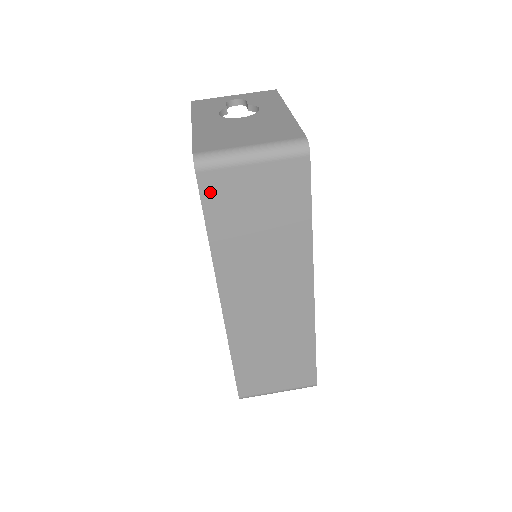
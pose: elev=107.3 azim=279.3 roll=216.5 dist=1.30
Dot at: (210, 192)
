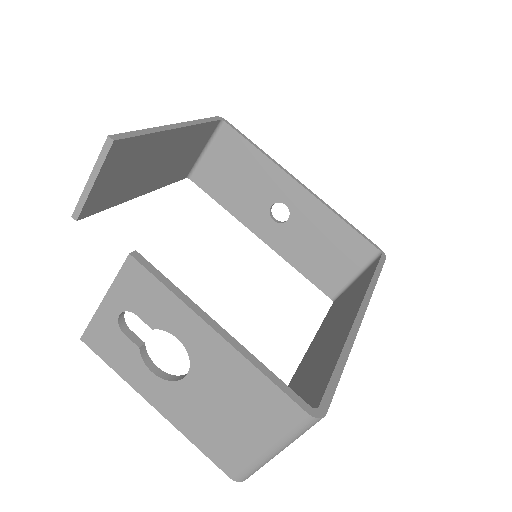
Dot at: occluded
